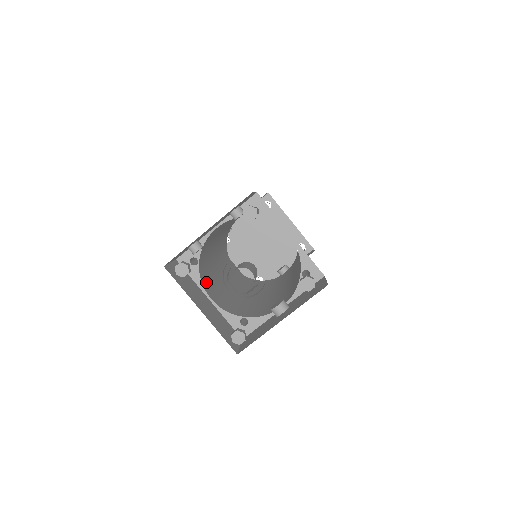
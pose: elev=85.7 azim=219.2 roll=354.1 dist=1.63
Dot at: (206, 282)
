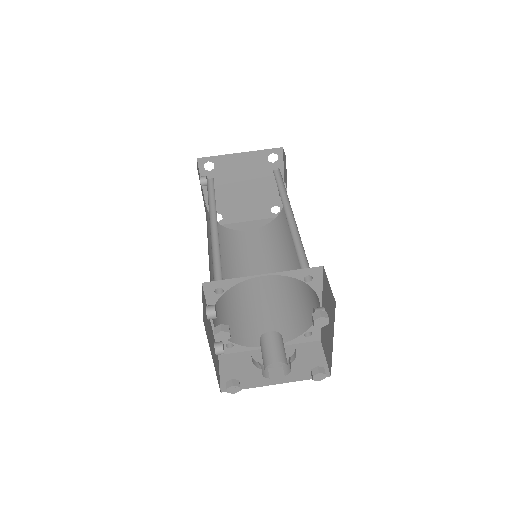
Dot at: (252, 334)
